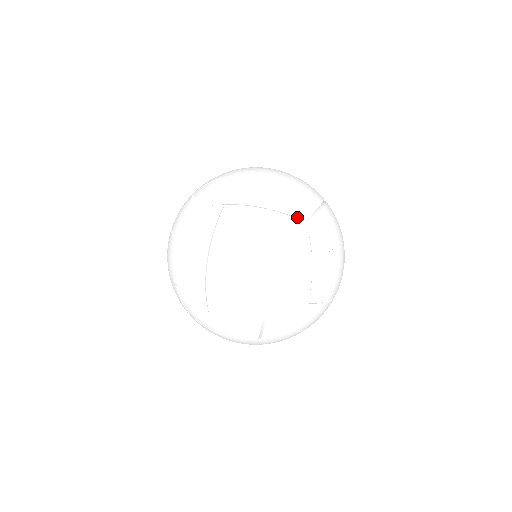
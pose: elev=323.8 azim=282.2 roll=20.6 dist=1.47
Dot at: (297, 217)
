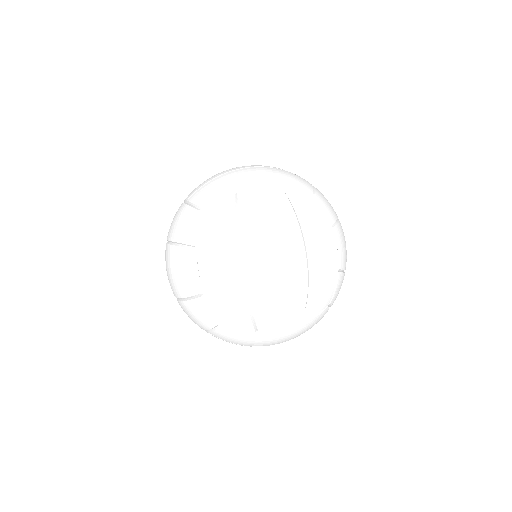
Dot at: (305, 191)
